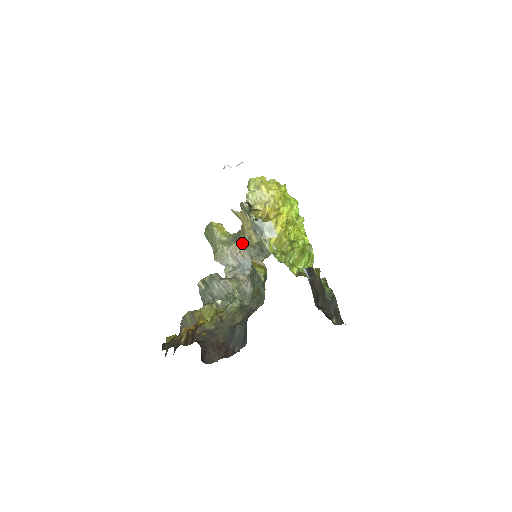
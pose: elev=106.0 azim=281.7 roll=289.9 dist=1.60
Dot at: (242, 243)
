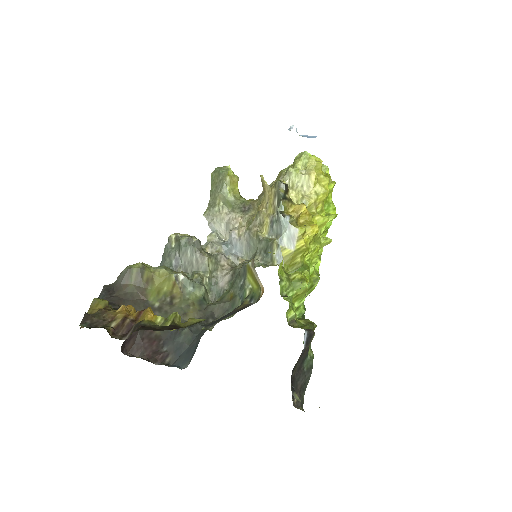
Dot at: (248, 222)
